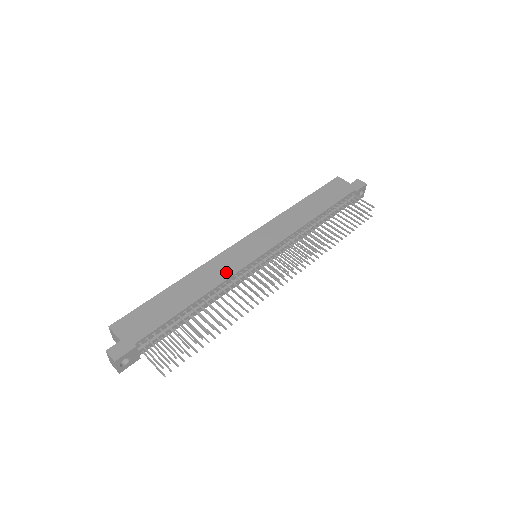
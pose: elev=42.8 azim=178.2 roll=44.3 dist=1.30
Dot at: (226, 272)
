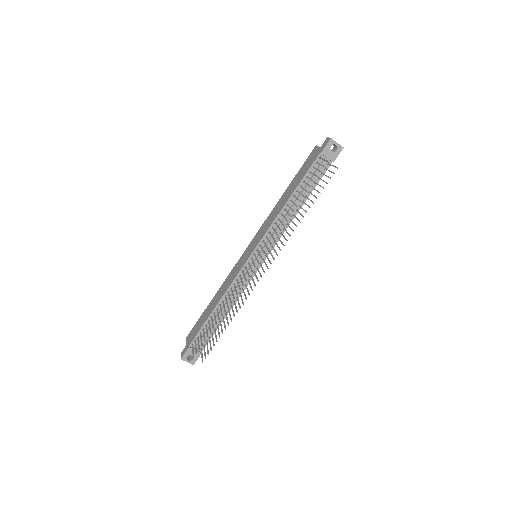
Dot at: (232, 279)
